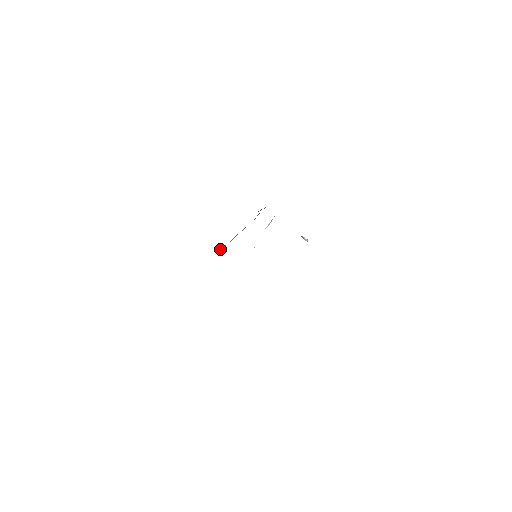
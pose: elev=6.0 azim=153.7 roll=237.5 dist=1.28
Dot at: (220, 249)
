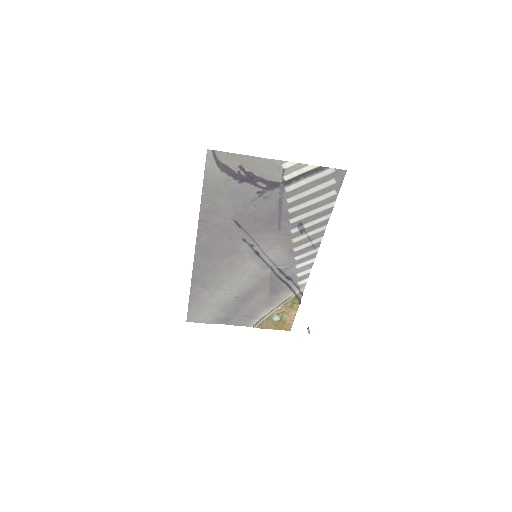
Dot at: (257, 323)
